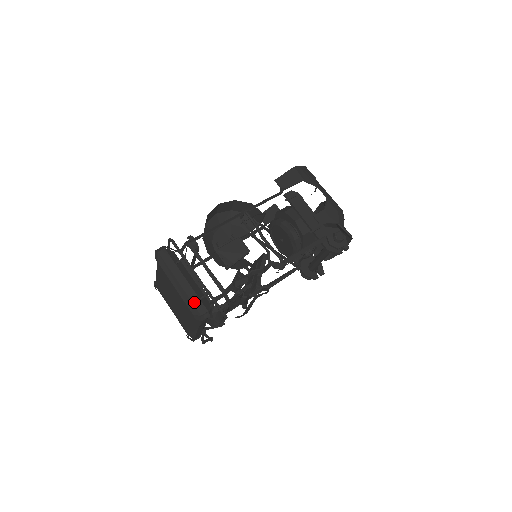
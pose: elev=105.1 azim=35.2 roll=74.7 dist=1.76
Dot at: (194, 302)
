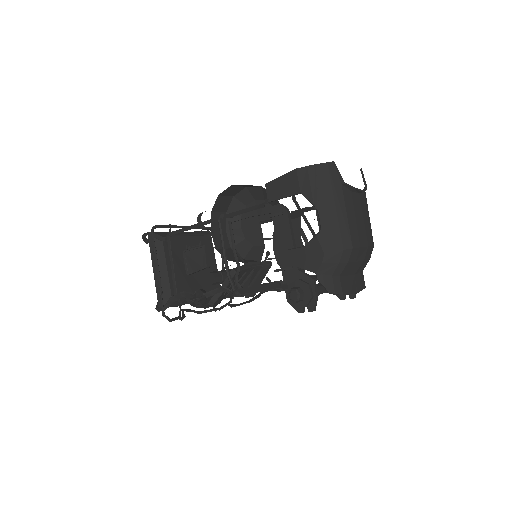
Dot at: (157, 293)
